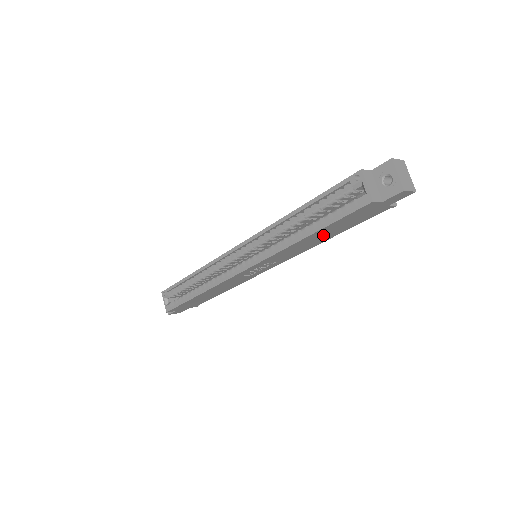
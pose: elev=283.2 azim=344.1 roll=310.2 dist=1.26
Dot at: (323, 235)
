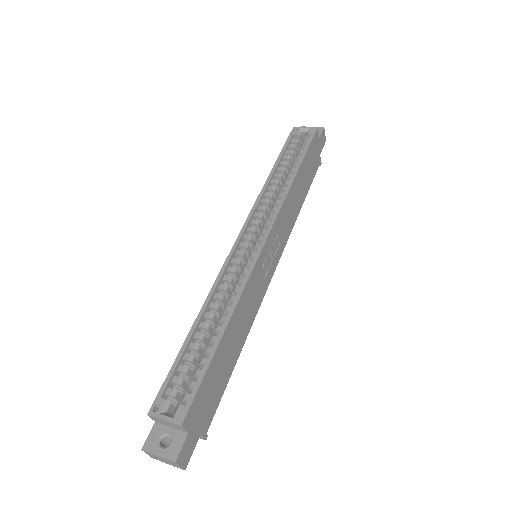
Dot at: (301, 185)
